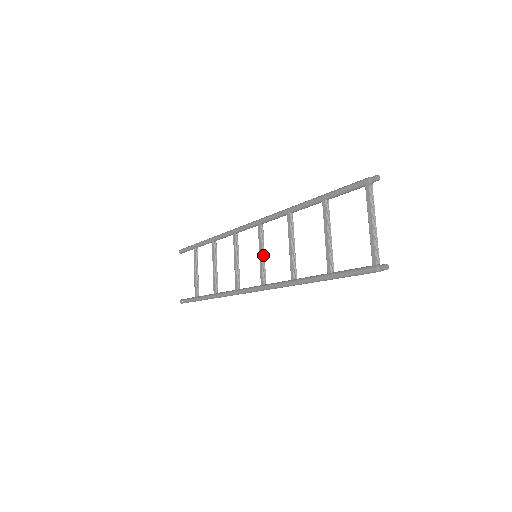
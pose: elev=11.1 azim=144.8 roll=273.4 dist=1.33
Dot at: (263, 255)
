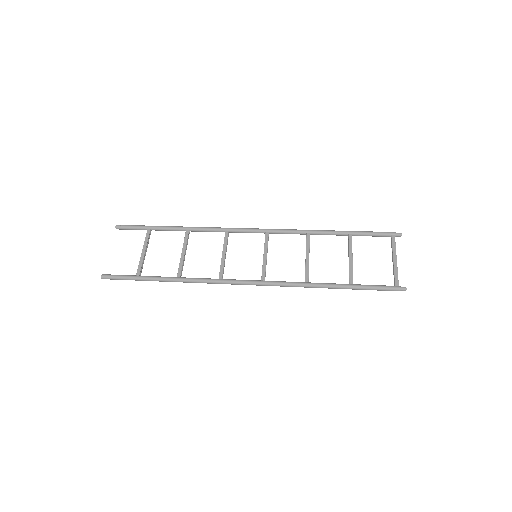
Dot at: occluded
